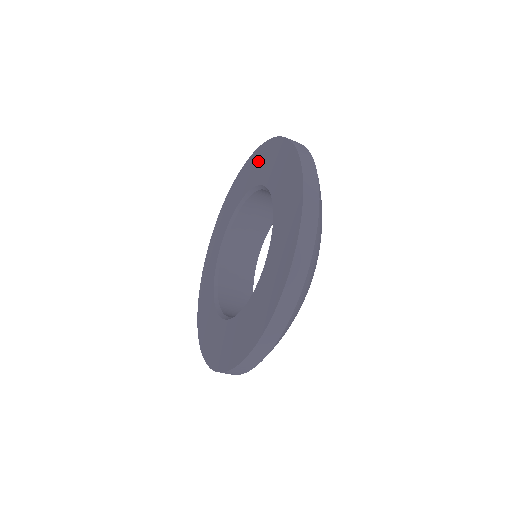
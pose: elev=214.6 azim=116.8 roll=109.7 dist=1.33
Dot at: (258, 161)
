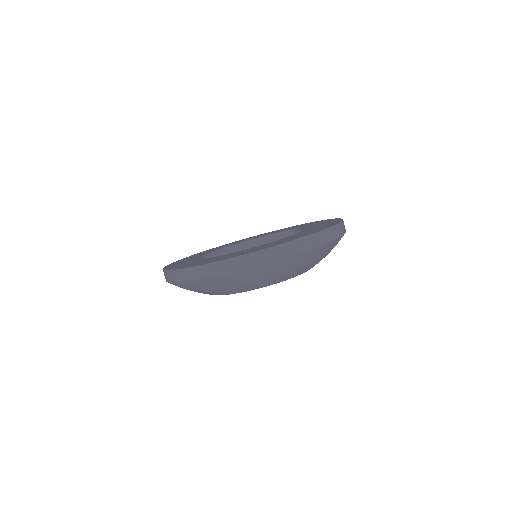
Dot at: (219, 247)
